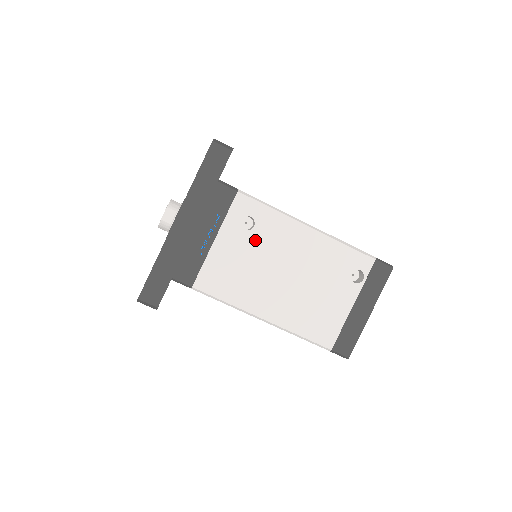
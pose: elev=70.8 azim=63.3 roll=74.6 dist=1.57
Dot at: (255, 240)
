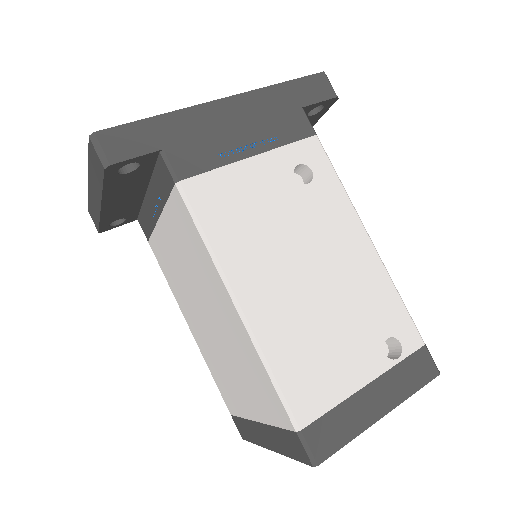
Dot at: (299, 198)
